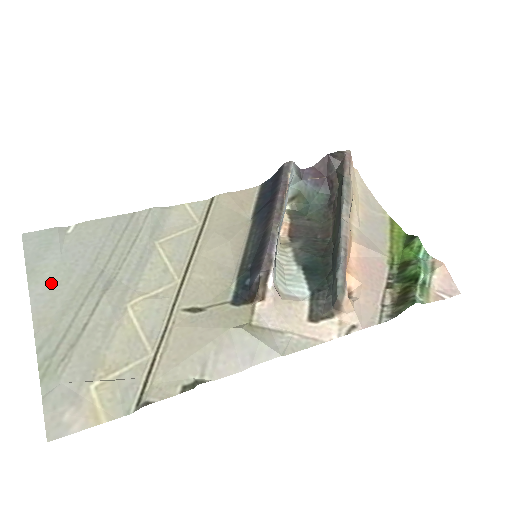
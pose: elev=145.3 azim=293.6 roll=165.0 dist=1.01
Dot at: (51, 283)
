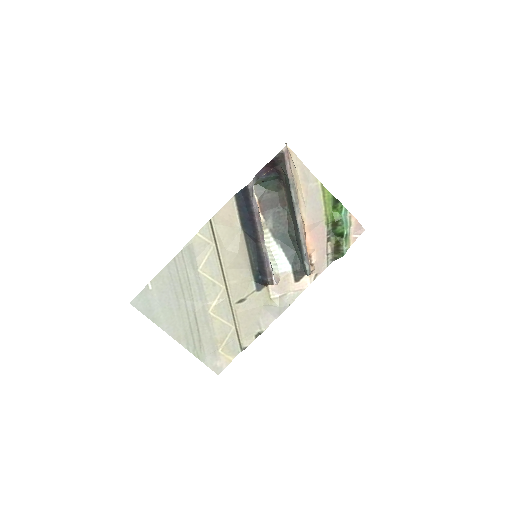
Dot at: (167, 320)
